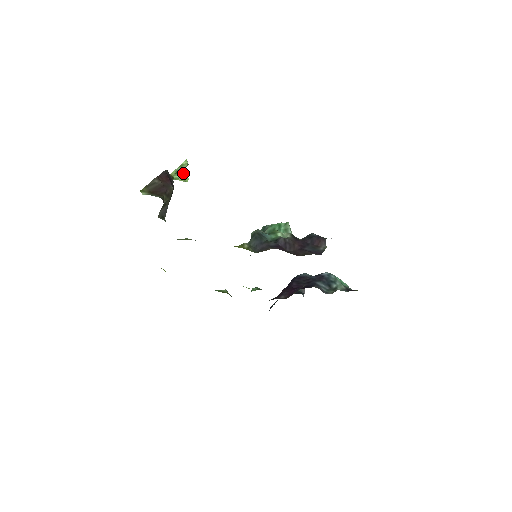
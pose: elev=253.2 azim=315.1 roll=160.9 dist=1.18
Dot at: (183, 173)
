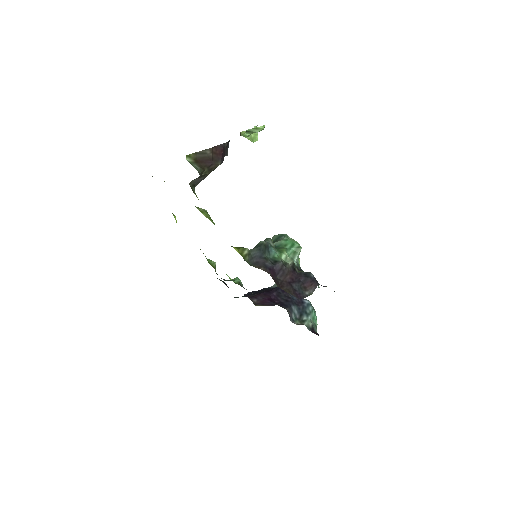
Dot at: occluded
